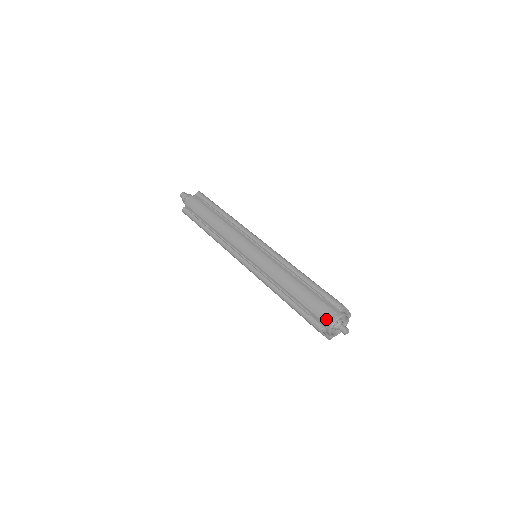
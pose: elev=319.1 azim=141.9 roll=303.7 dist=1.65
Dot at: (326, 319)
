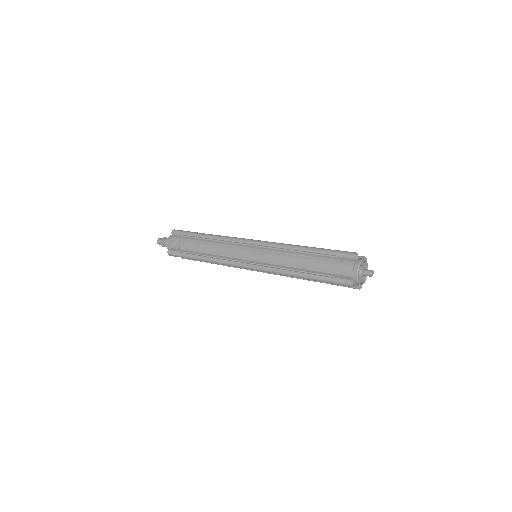
Dot at: occluded
